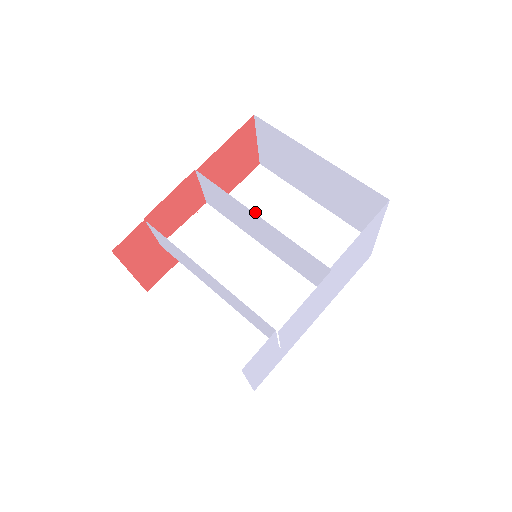
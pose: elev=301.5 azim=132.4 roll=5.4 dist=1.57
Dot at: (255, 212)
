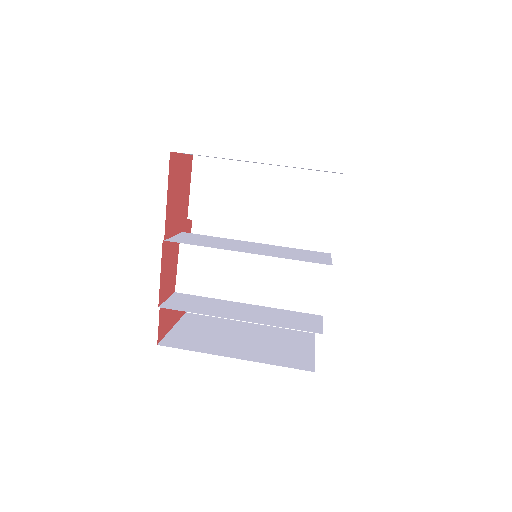
Dot at: (223, 207)
